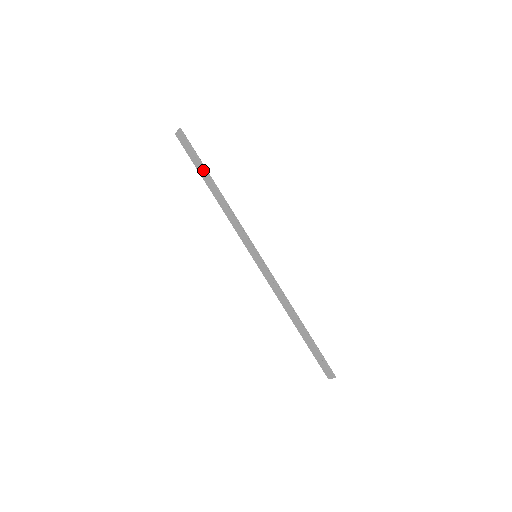
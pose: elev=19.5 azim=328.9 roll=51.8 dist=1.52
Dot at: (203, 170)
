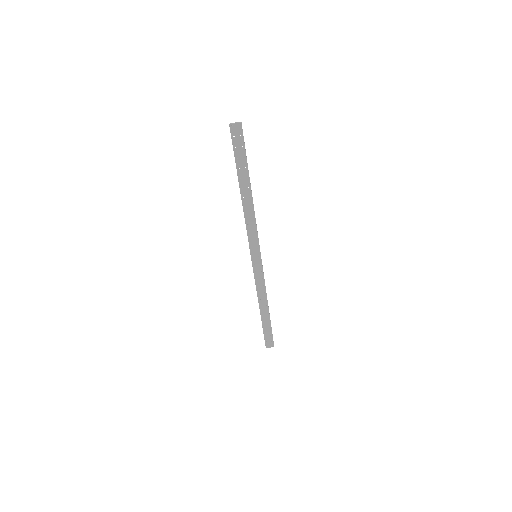
Dot at: (246, 172)
